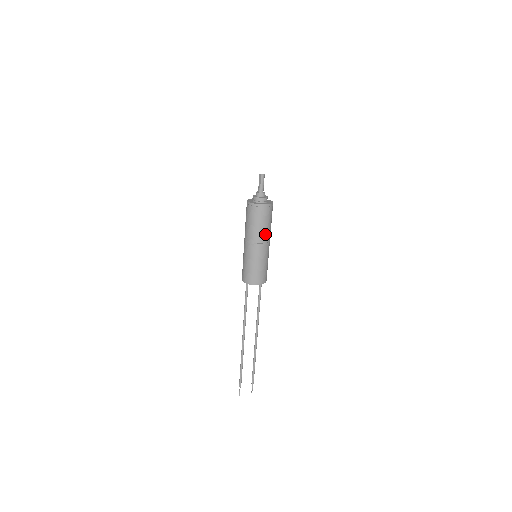
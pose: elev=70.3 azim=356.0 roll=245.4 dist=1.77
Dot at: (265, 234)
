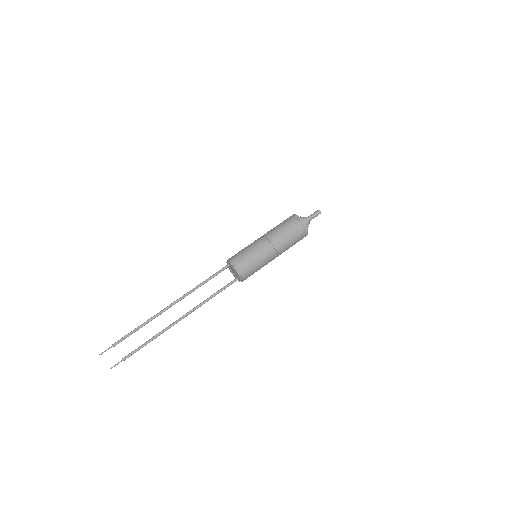
Dot at: (283, 242)
